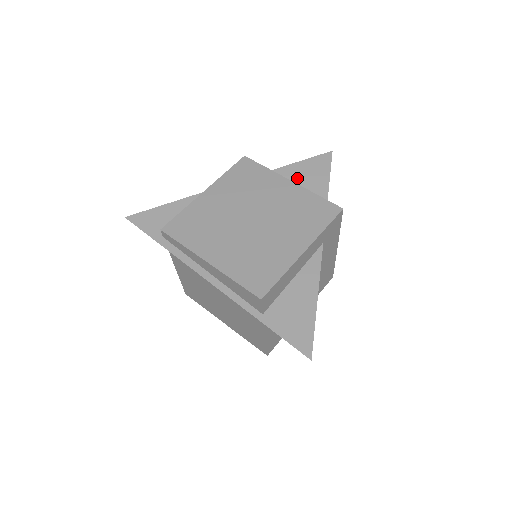
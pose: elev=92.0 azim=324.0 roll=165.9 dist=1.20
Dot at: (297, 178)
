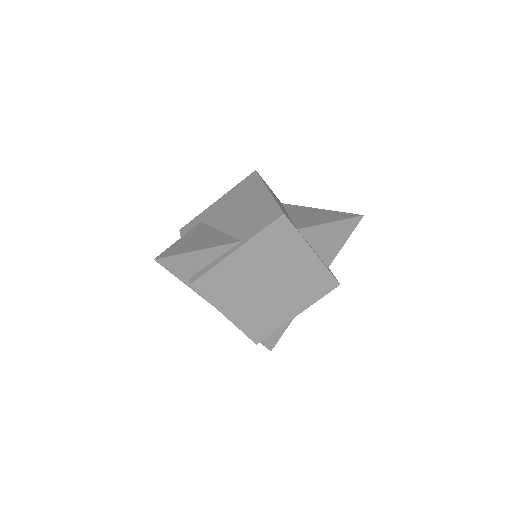
Dot at: (320, 239)
